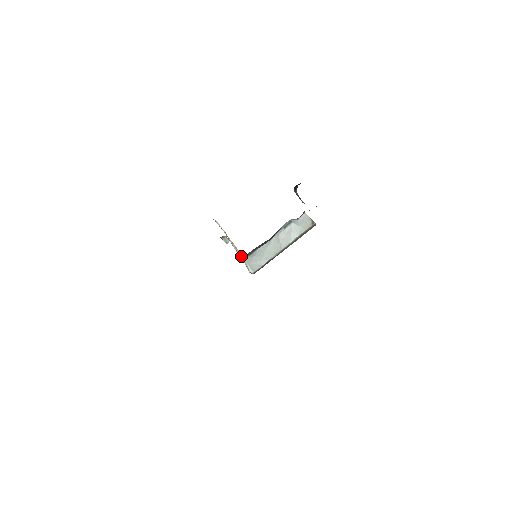
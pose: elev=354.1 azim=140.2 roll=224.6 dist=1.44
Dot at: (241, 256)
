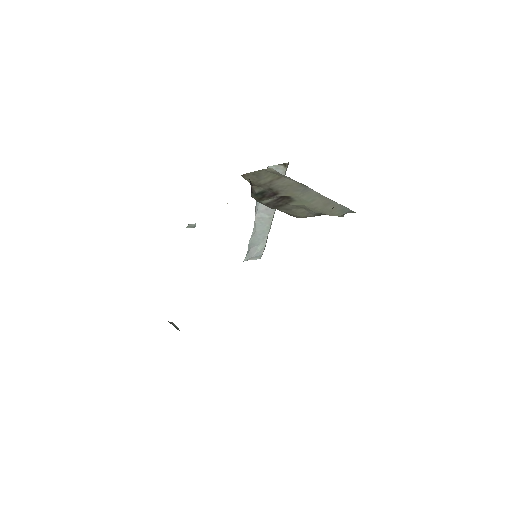
Dot at: occluded
